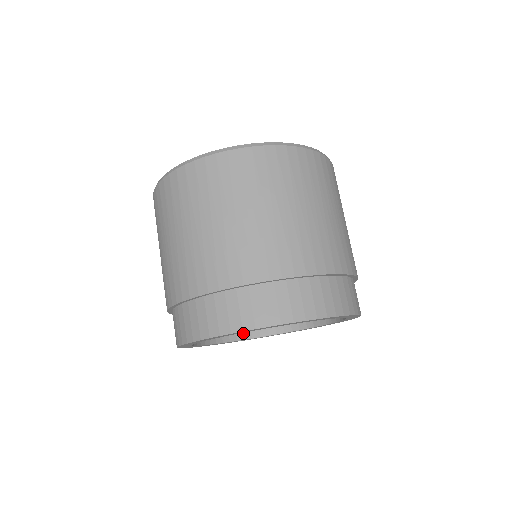
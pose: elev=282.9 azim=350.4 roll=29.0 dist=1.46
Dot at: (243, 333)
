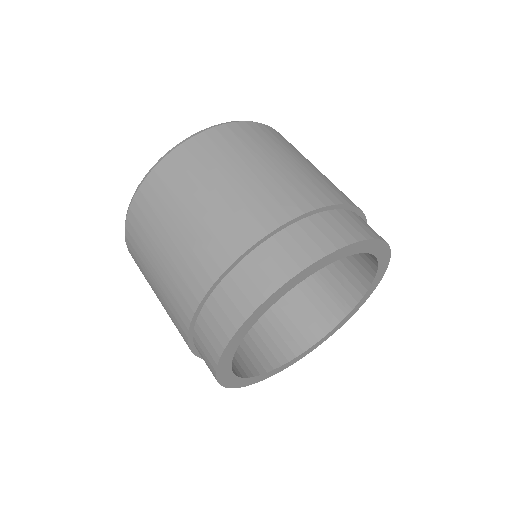
Dot at: (262, 366)
